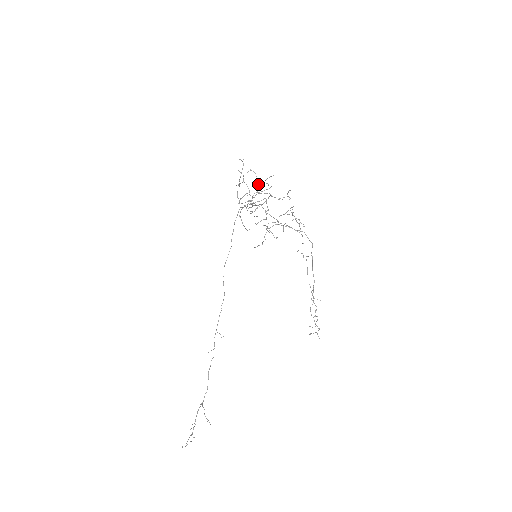
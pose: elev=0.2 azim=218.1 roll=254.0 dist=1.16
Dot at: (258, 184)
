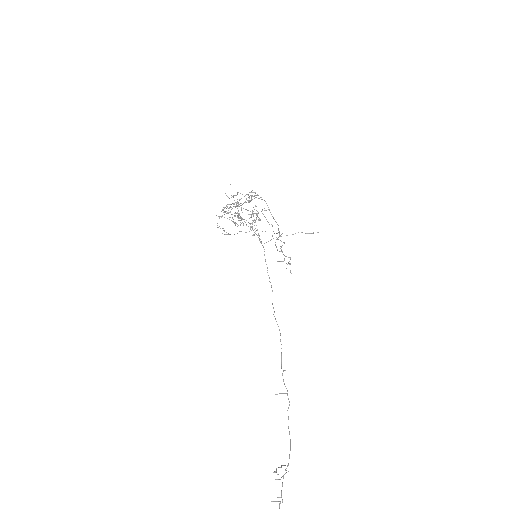
Dot at: occluded
